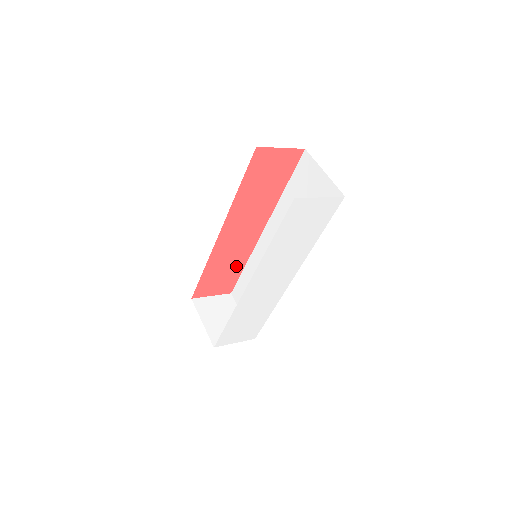
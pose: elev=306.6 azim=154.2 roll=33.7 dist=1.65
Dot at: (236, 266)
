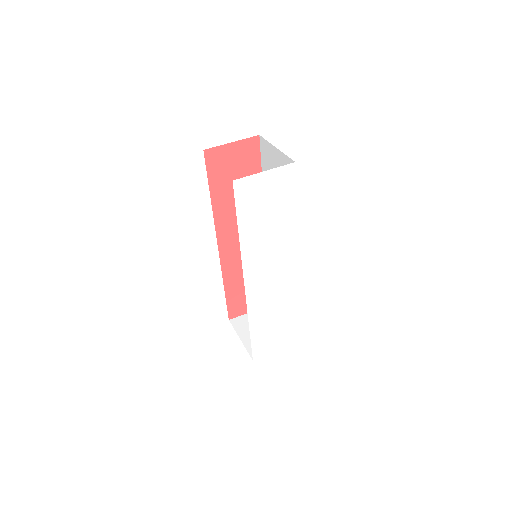
Dot at: occluded
